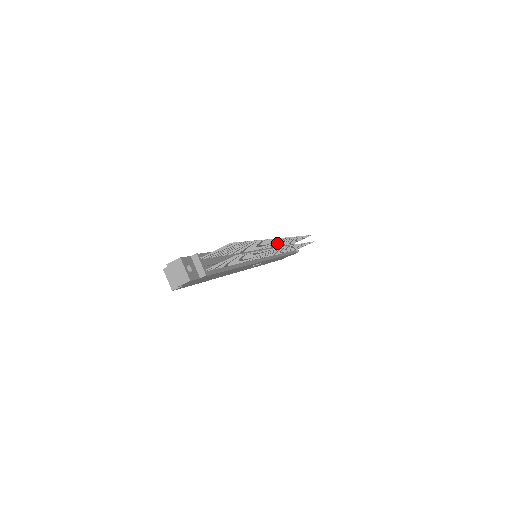
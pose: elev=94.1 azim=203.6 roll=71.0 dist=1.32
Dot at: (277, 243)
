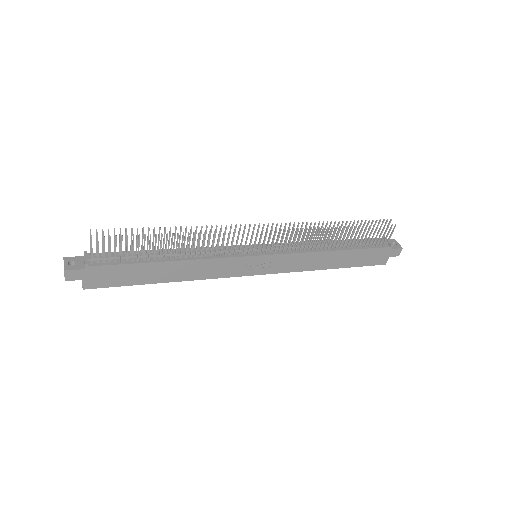
Dot at: occluded
